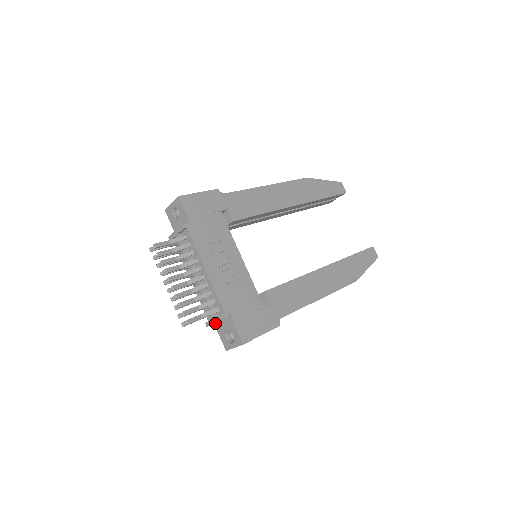
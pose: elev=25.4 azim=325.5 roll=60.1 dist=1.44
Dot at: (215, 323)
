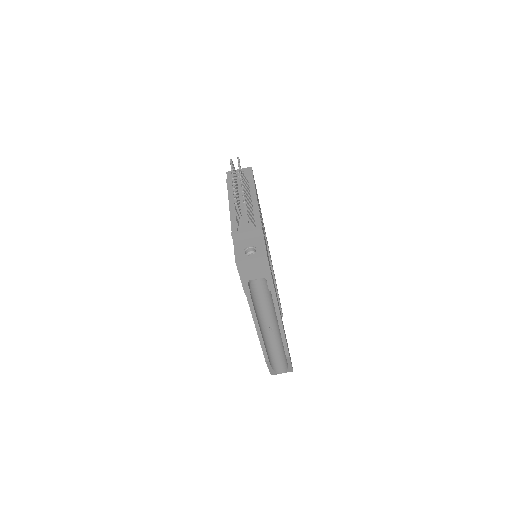
Dot at: (235, 241)
